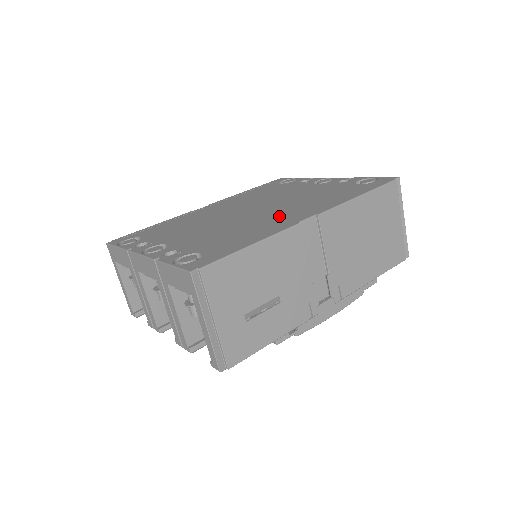
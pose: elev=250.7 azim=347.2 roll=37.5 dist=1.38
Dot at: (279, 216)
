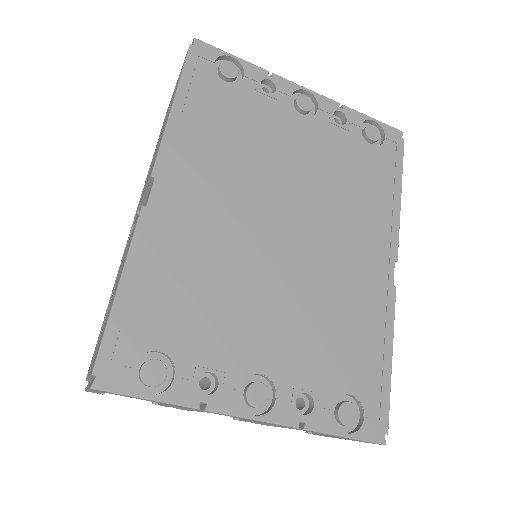
Dot at: (354, 262)
